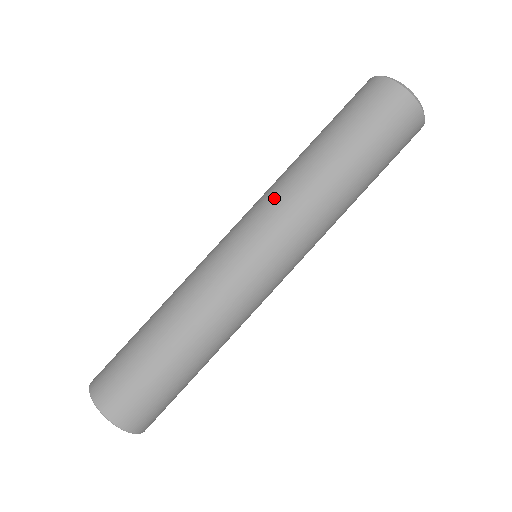
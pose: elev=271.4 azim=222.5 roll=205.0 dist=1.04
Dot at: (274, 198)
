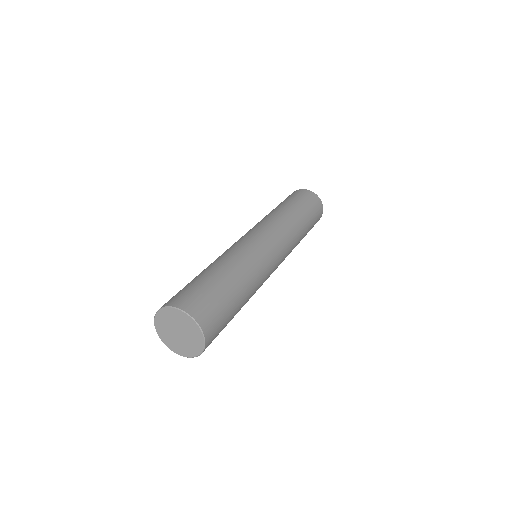
Dot at: (259, 222)
